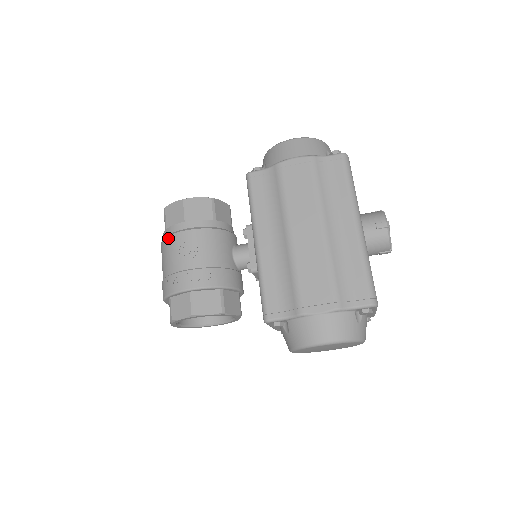
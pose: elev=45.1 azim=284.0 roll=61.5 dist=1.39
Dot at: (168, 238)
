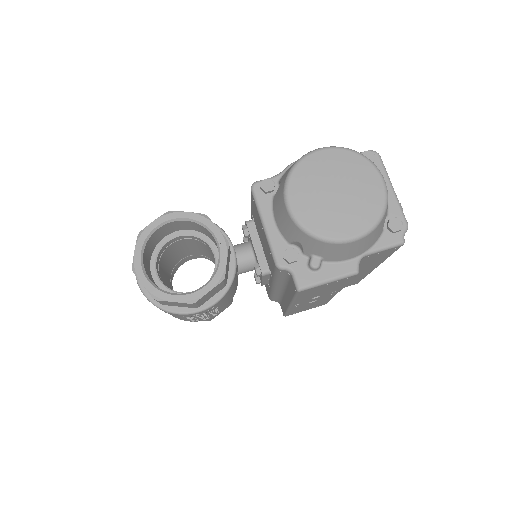
Dot at: occluded
